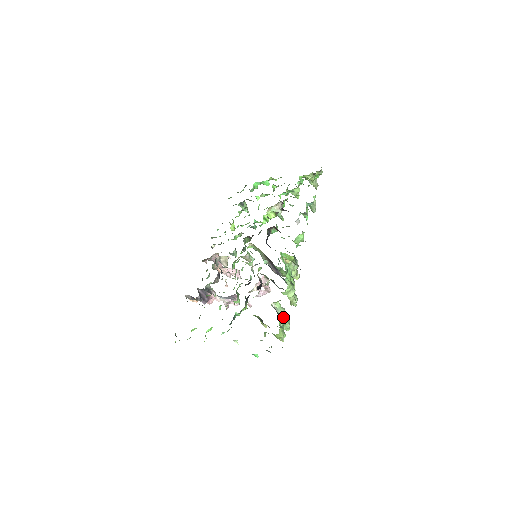
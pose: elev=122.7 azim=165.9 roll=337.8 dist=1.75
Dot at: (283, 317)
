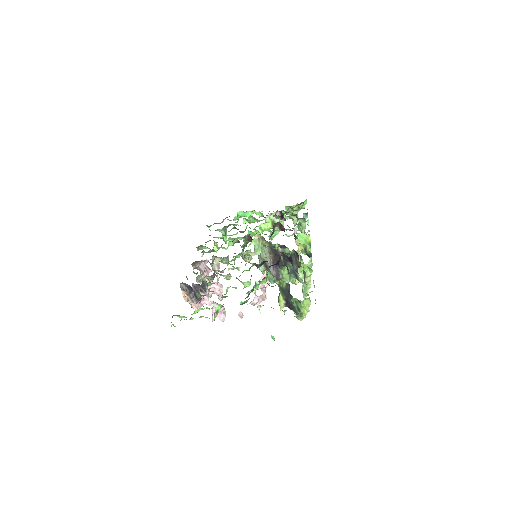
Dot at: (304, 293)
